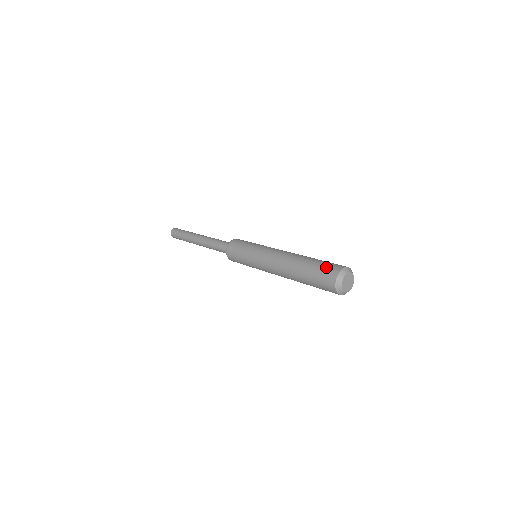
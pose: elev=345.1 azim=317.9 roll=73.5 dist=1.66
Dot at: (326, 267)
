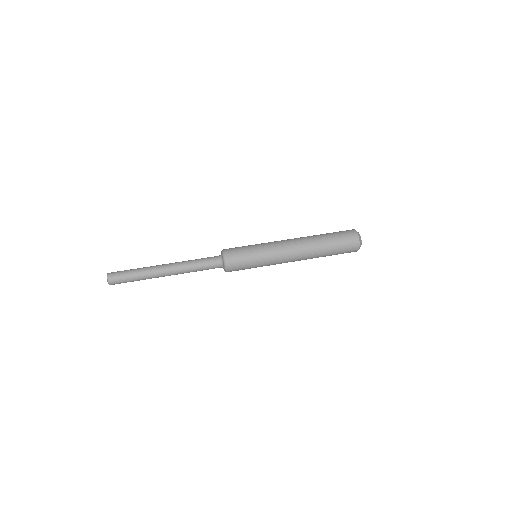
Dot at: (347, 250)
